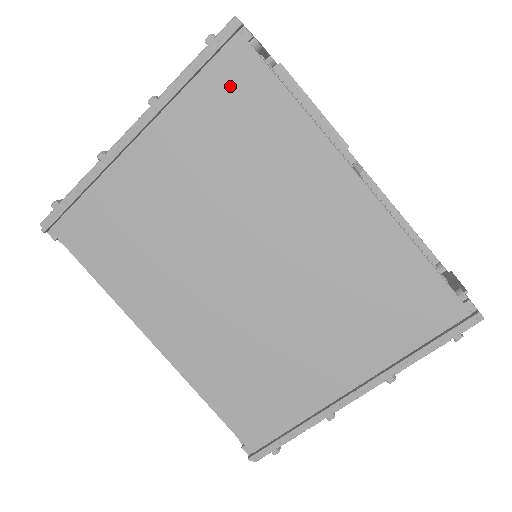
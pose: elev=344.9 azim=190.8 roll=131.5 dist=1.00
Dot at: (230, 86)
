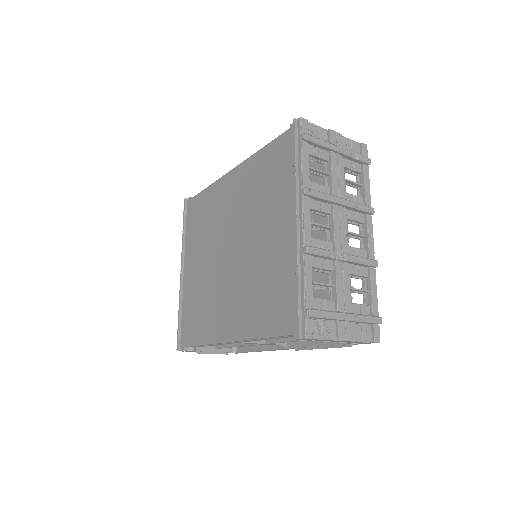
Dot at: (193, 215)
